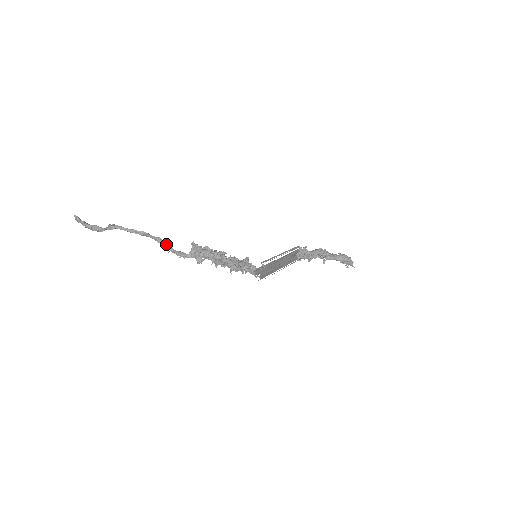
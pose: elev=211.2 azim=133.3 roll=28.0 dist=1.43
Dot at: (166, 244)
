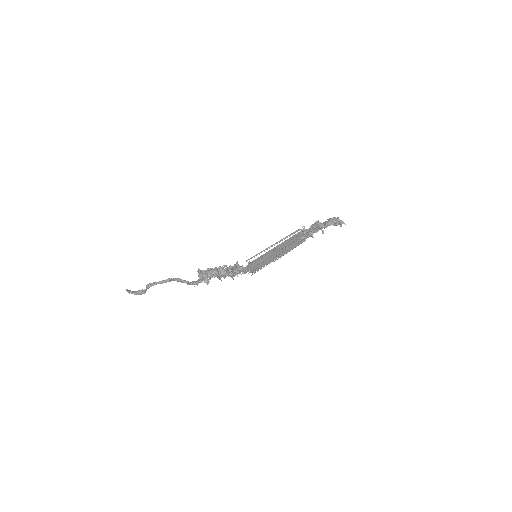
Dot at: (183, 280)
